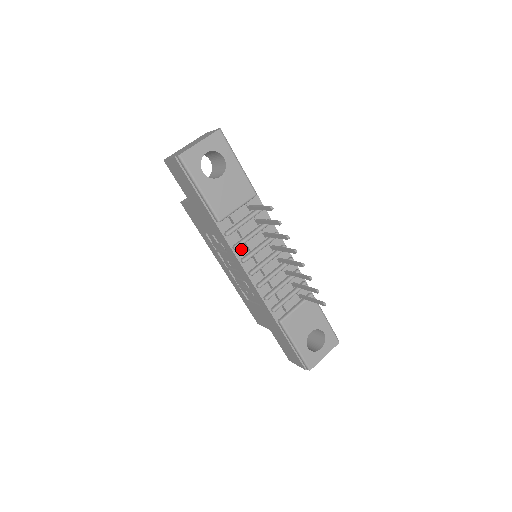
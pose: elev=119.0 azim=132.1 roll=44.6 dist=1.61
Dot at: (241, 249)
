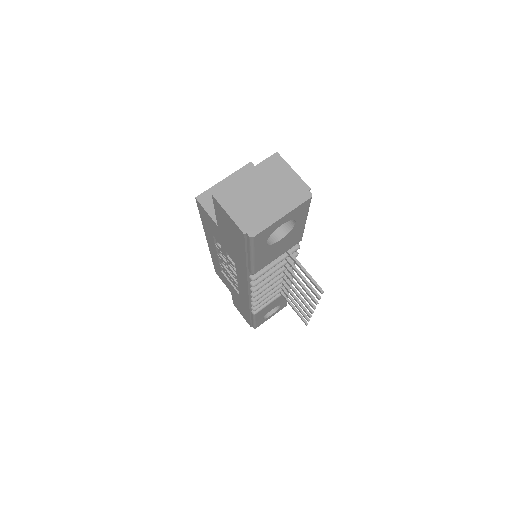
Dot at: occluded
